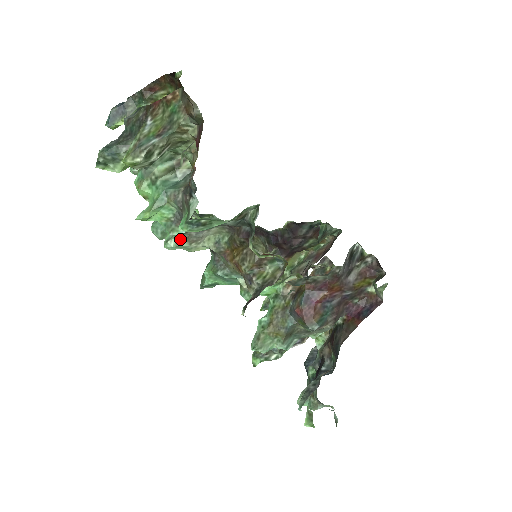
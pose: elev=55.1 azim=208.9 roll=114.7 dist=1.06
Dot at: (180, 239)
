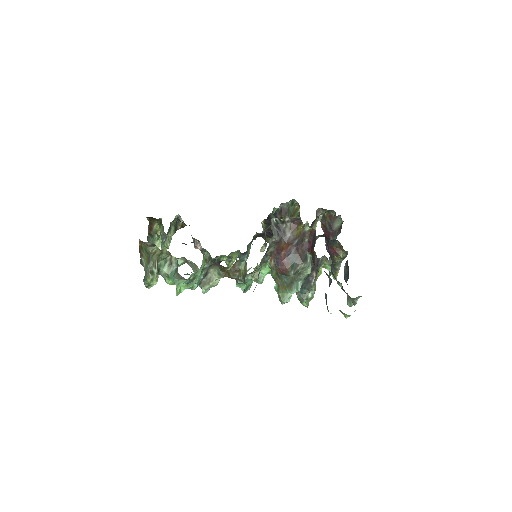
Dot at: (203, 287)
